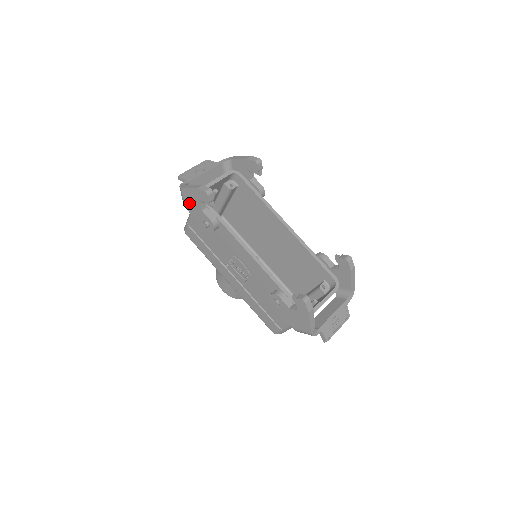
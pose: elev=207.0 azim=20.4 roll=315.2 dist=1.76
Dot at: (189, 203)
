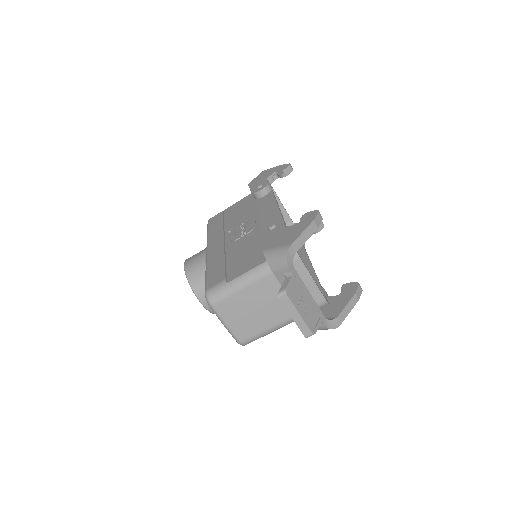
Dot at: (258, 178)
